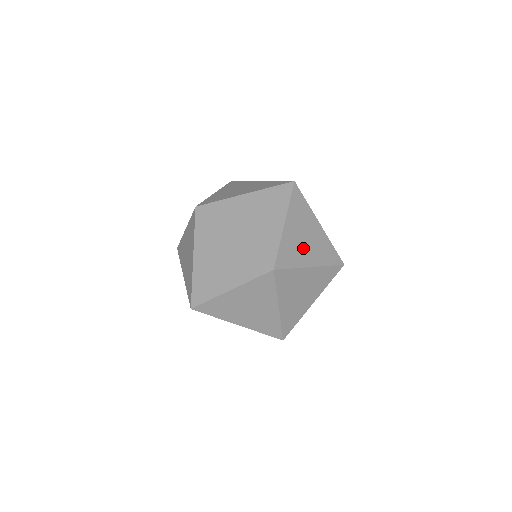
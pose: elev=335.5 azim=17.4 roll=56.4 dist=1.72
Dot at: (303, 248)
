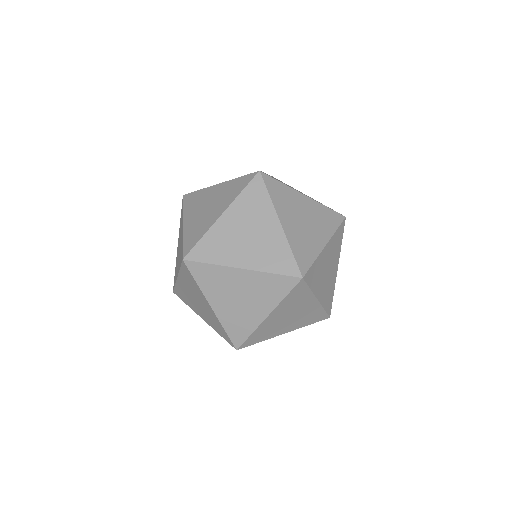
Dot at: (291, 187)
